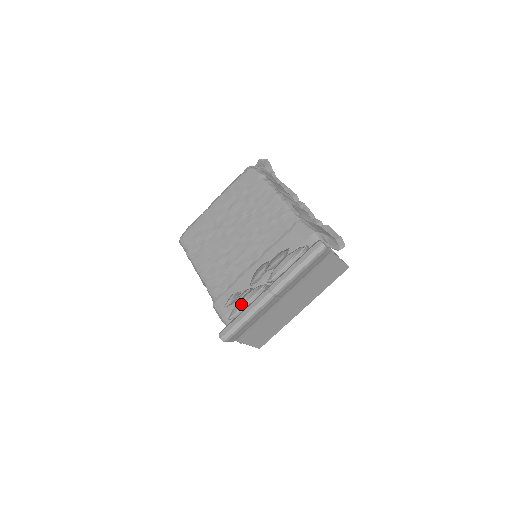
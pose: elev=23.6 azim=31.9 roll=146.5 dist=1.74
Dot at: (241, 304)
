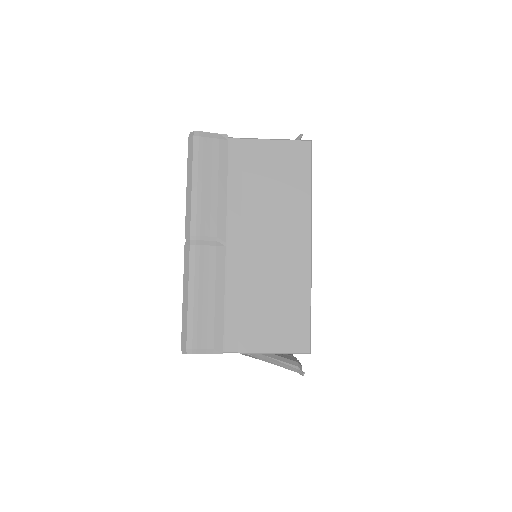
Dot at: occluded
